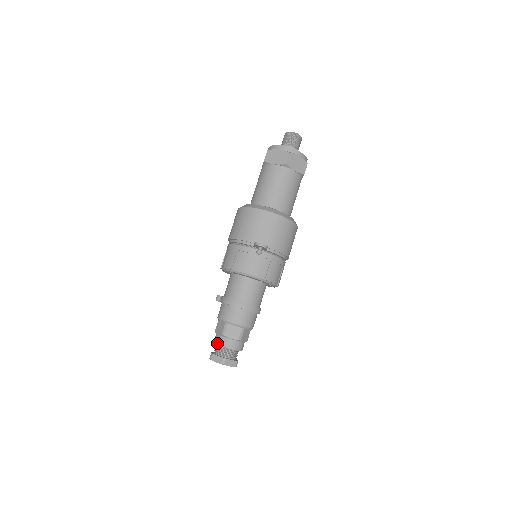
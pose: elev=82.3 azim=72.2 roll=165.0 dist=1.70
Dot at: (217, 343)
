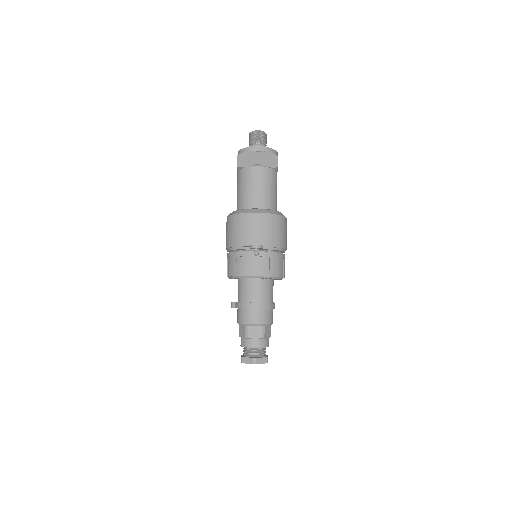
Dot at: (243, 346)
